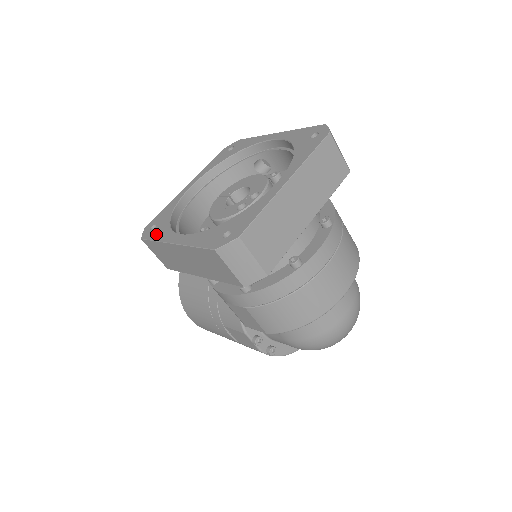
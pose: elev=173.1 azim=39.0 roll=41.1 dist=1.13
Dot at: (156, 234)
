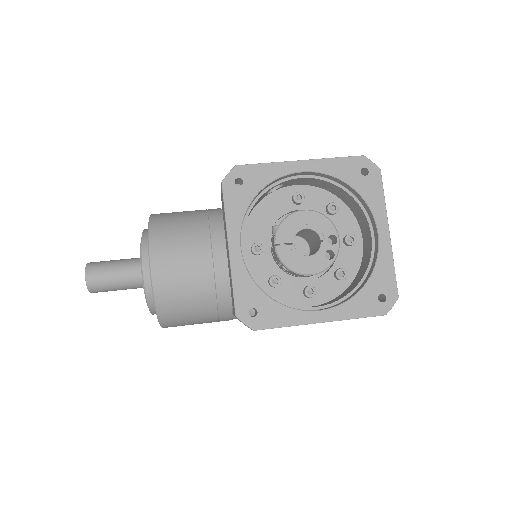
Dot at: (275, 320)
